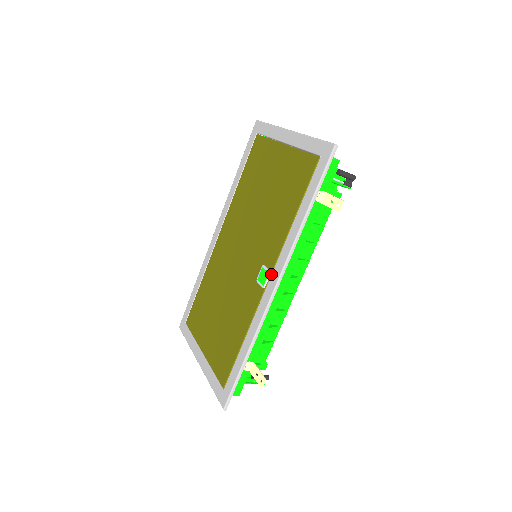
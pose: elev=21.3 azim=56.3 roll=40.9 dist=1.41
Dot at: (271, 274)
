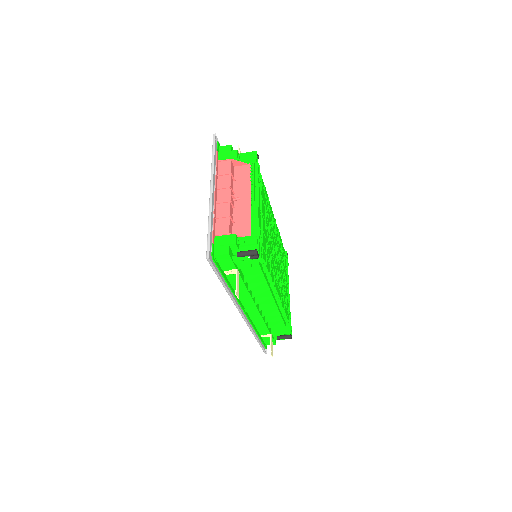
Dot at: occluded
